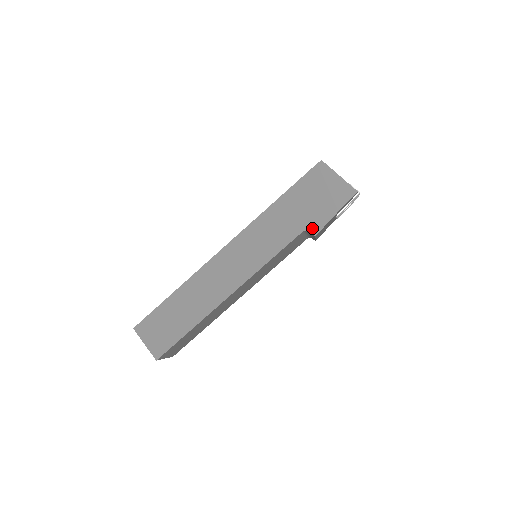
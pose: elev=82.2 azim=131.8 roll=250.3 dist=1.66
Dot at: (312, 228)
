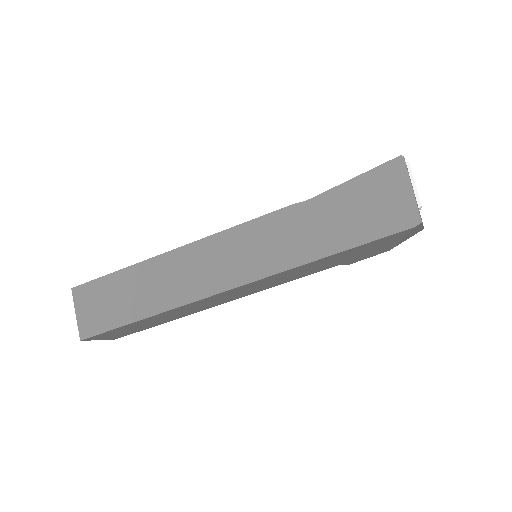
Dot at: (350, 263)
